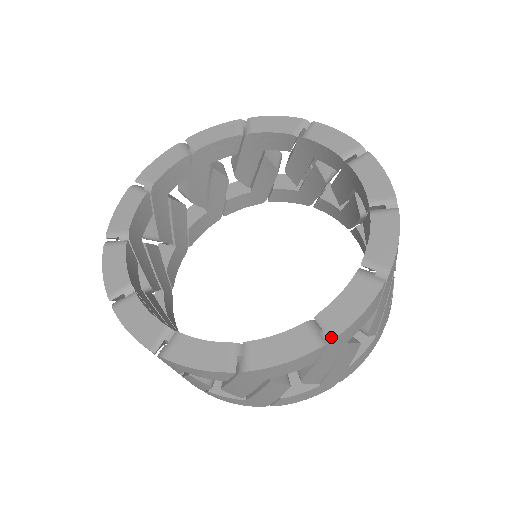
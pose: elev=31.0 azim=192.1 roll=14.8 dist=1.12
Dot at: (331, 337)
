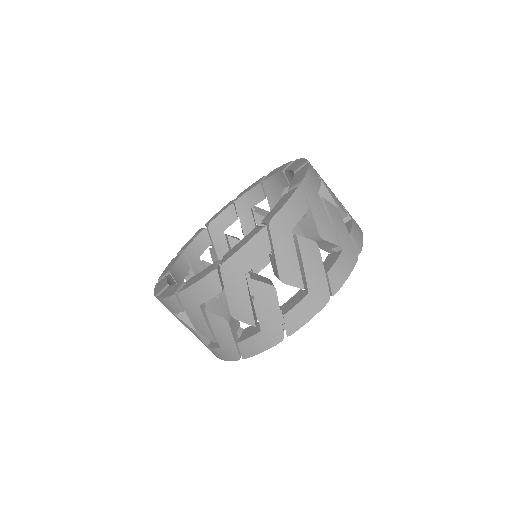
Dot at: (307, 162)
